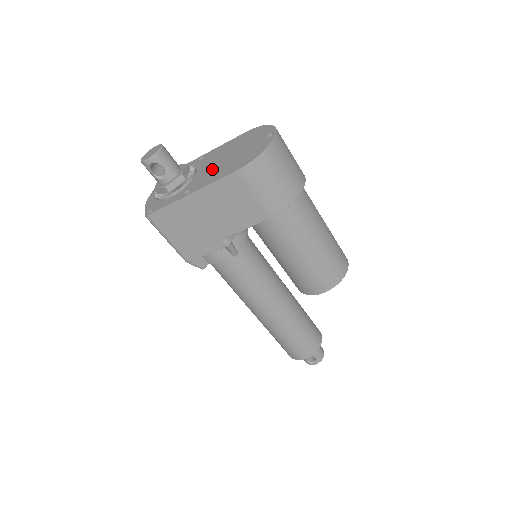
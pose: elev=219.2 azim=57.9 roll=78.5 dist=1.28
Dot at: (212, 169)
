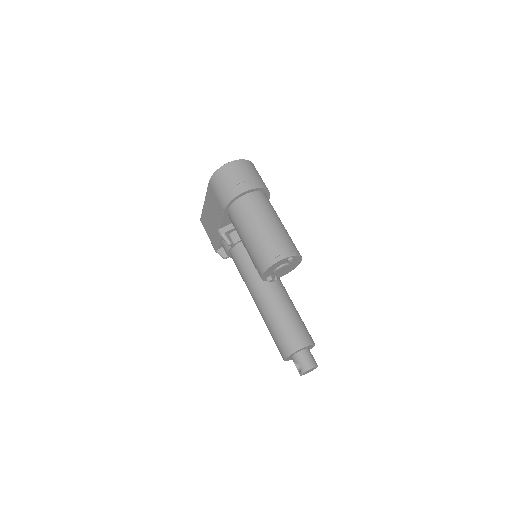
Dot at: occluded
